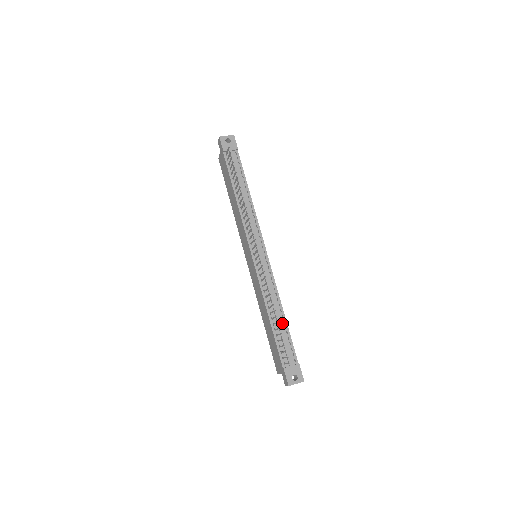
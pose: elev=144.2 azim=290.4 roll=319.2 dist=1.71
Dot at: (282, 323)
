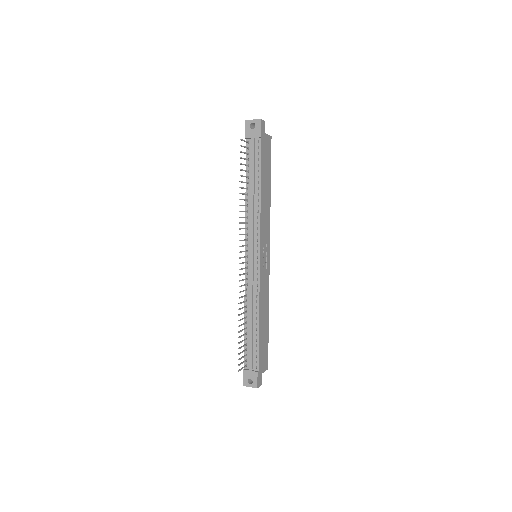
Dot at: (254, 330)
